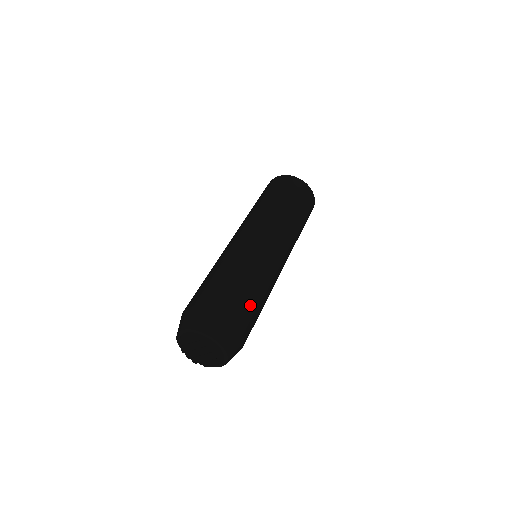
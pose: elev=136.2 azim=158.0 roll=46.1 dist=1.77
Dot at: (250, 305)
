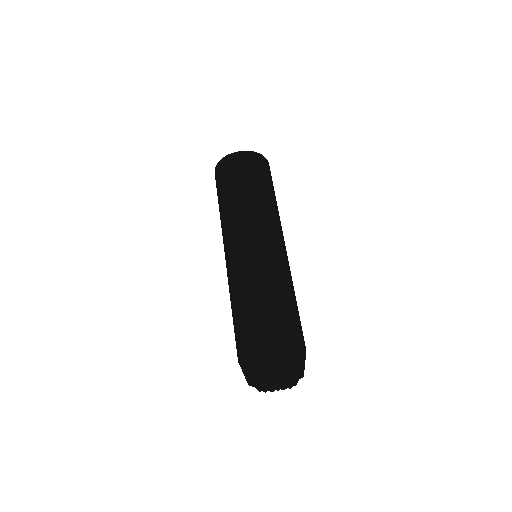
Dot at: (294, 318)
